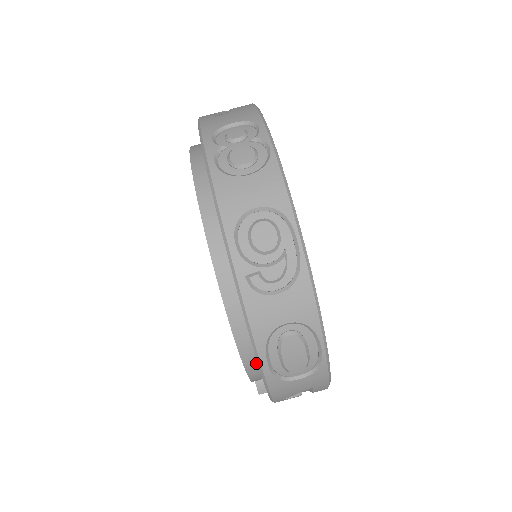
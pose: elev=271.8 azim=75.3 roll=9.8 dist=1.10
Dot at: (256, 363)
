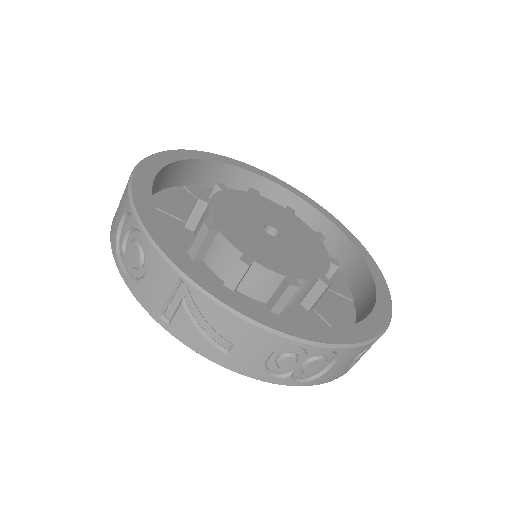
Dot at: occluded
